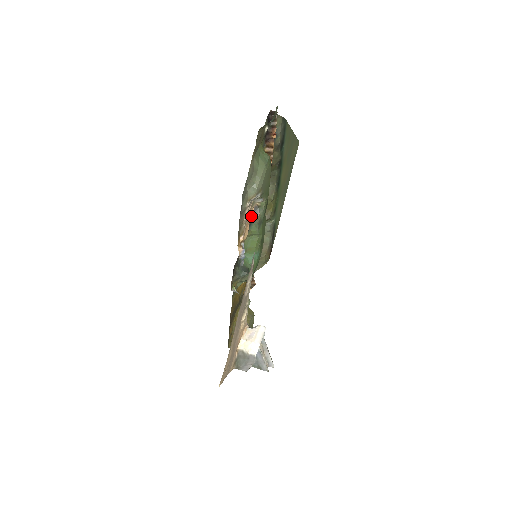
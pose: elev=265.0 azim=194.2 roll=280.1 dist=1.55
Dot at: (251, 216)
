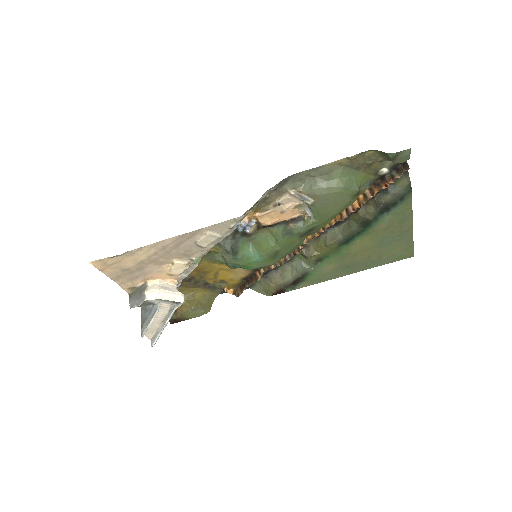
Dot at: (289, 218)
